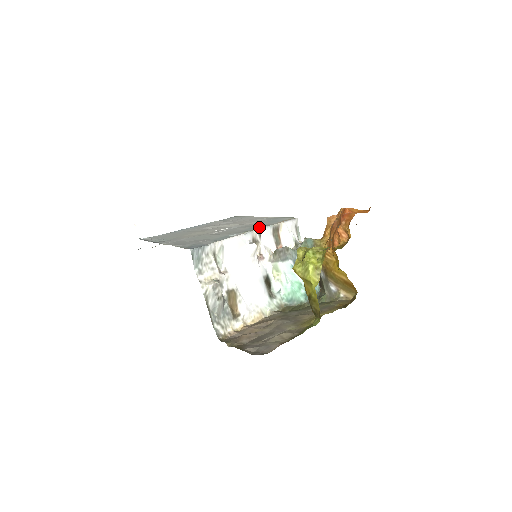
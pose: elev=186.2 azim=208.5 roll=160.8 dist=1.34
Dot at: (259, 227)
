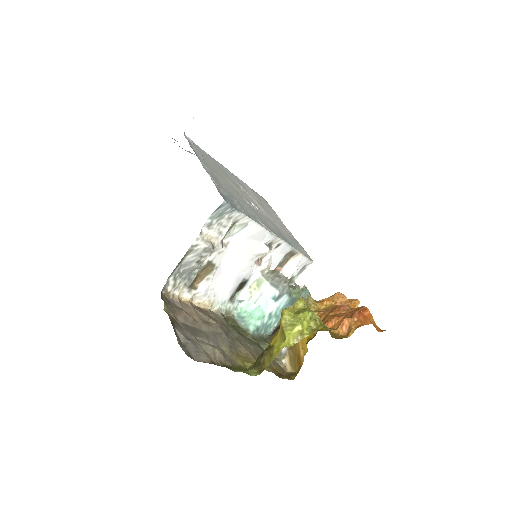
Dot at: occluded
